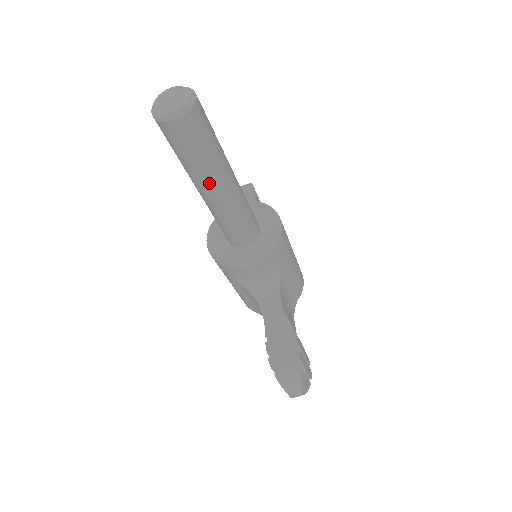
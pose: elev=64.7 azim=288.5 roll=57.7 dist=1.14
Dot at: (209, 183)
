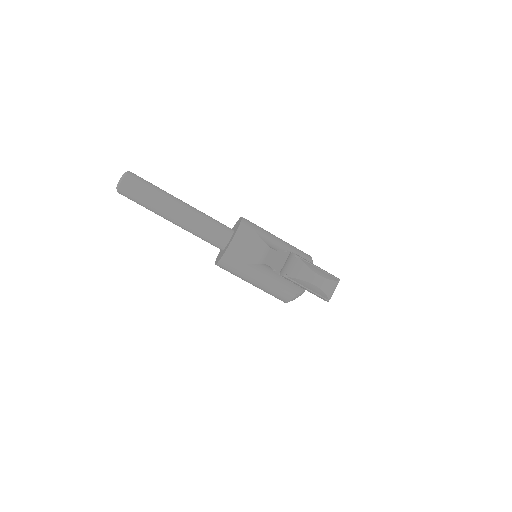
Dot at: (166, 206)
